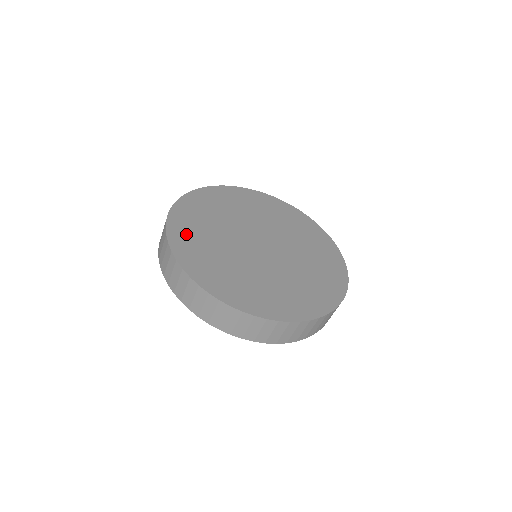
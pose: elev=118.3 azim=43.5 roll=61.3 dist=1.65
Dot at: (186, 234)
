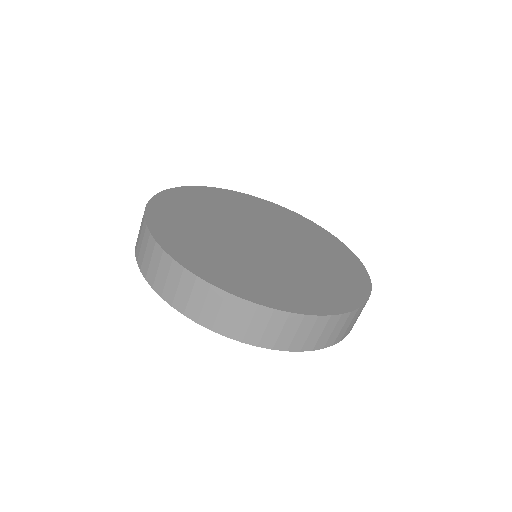
Dot at: (184, 244)
